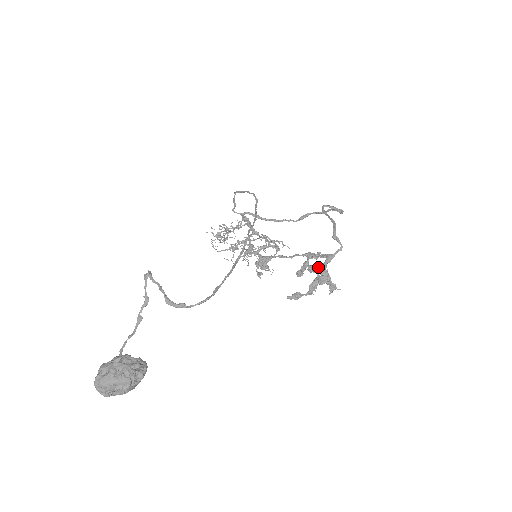
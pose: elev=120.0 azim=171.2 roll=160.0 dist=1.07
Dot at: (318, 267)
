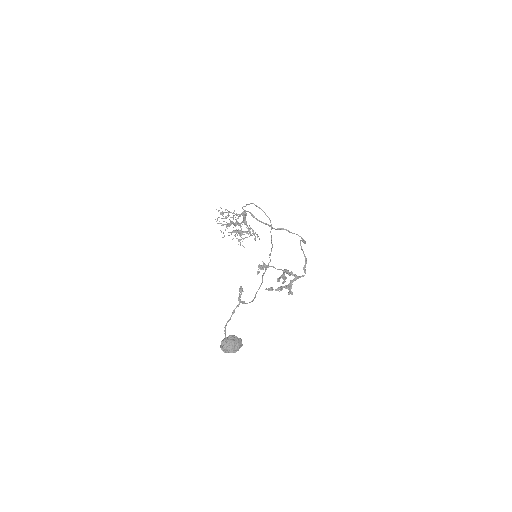
Dot at: (286, 277)
